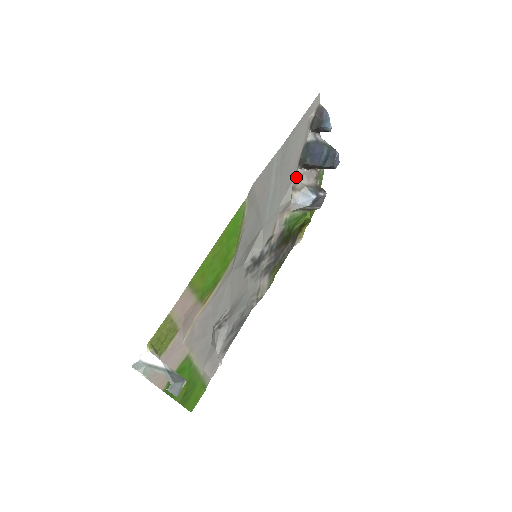
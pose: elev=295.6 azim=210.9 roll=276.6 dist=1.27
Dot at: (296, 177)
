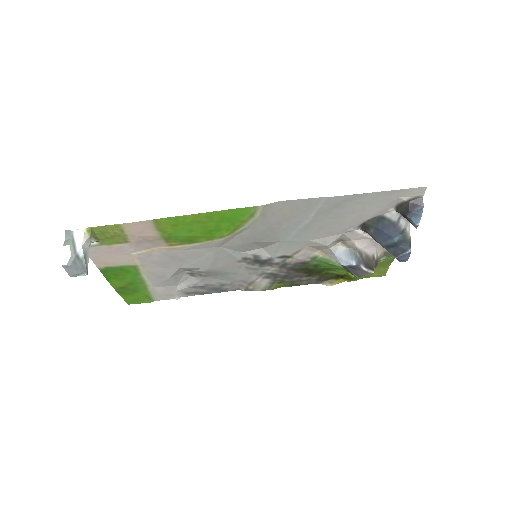
Dot at: (351, 234)
